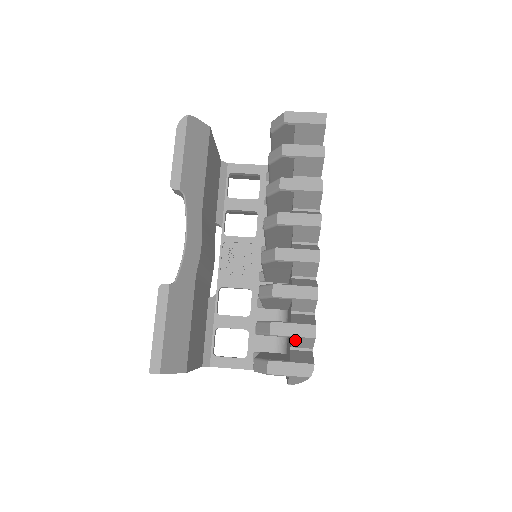
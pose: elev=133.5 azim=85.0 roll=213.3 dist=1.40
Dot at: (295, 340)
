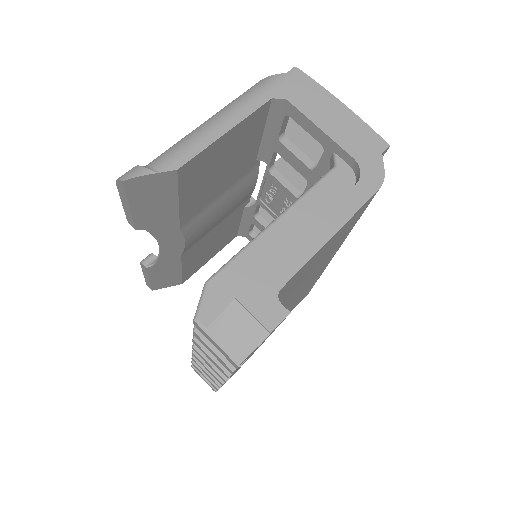
Dot at: occluded
